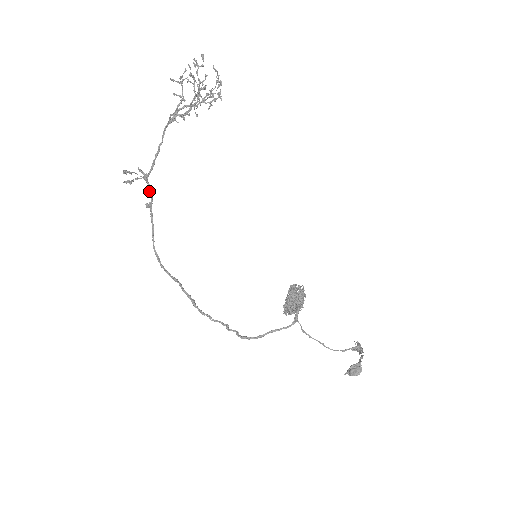
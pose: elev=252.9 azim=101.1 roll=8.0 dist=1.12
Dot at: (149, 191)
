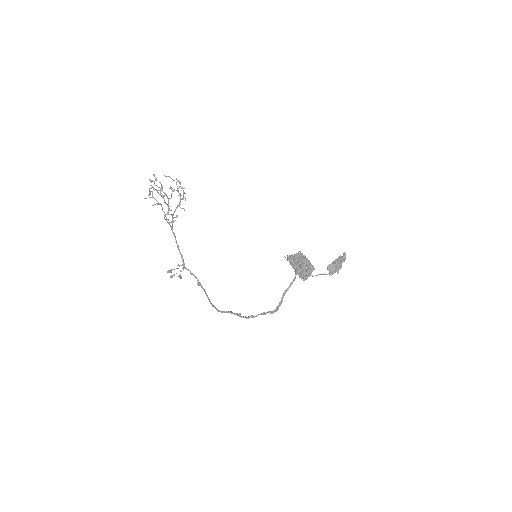
Dot at: (190, 273)
